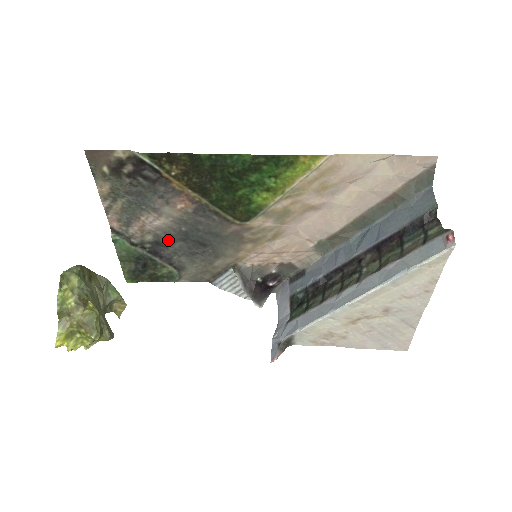
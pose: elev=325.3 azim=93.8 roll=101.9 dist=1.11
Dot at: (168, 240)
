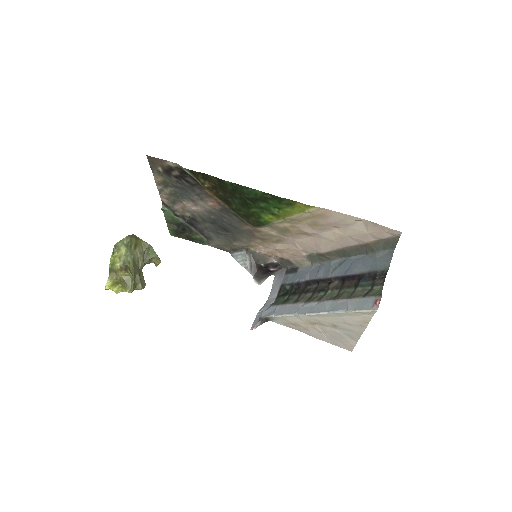
Dot at: (201, 220)
